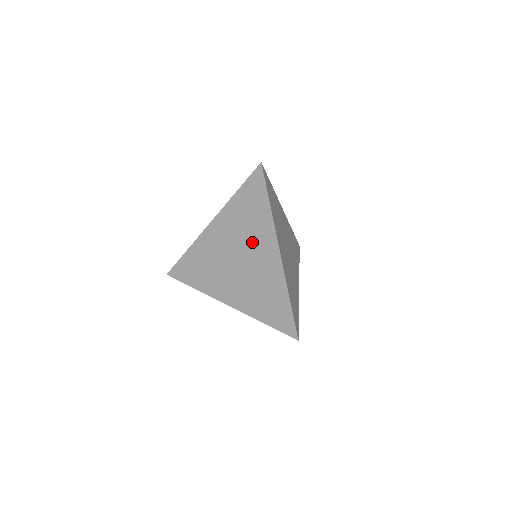
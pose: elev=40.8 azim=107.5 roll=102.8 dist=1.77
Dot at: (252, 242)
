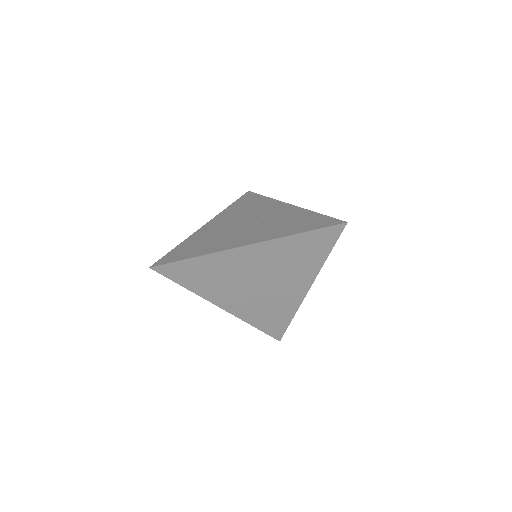
Dot at: (286, 276)
